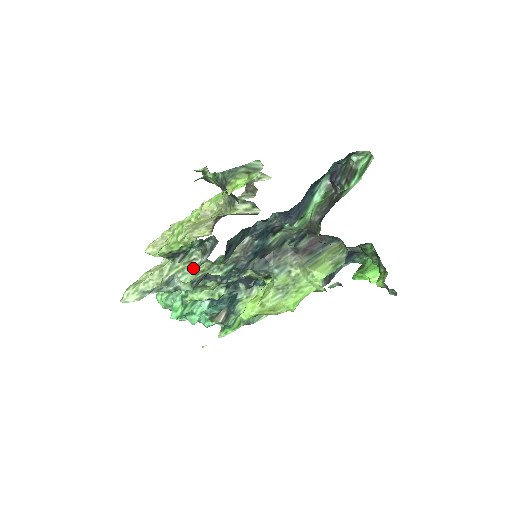
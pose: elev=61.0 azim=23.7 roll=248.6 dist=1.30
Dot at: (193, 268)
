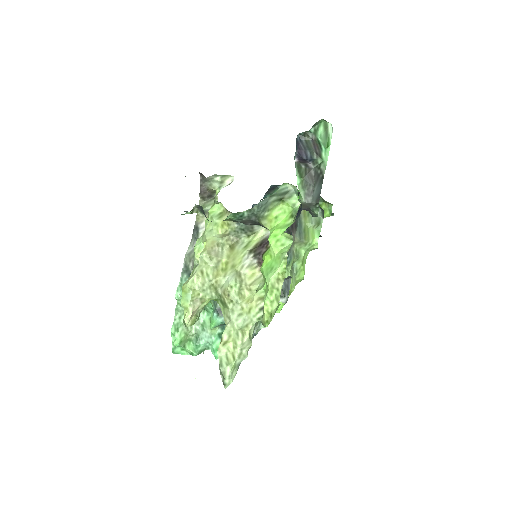
Dot at: occluded
